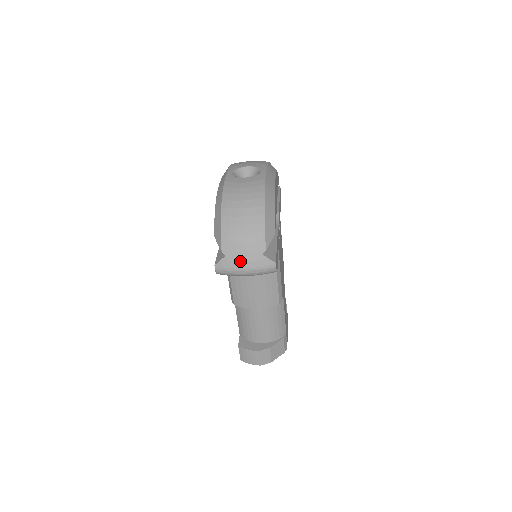
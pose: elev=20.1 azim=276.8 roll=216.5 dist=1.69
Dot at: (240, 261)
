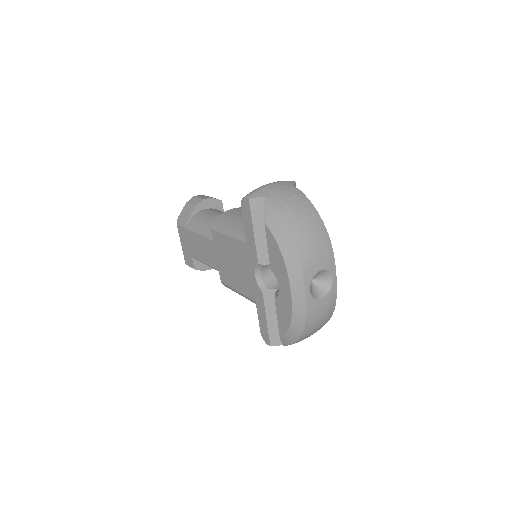
Dot at: occluded
